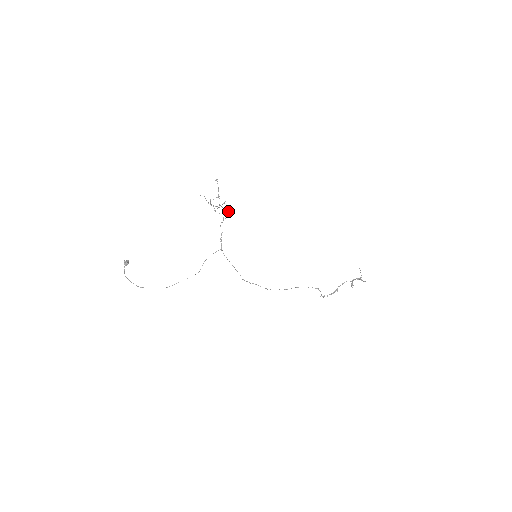
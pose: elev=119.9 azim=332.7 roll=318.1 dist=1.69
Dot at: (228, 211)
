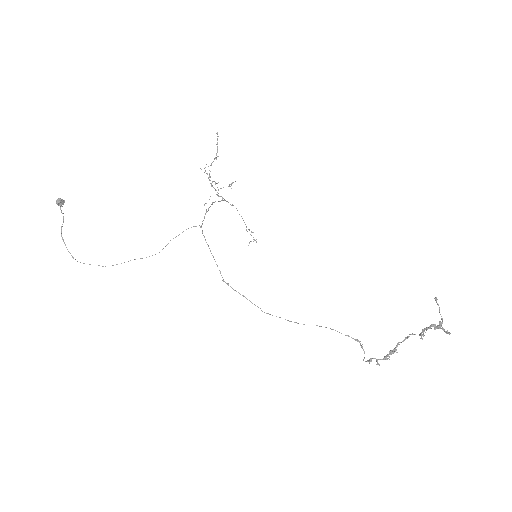
Dot at: (251, 231)
